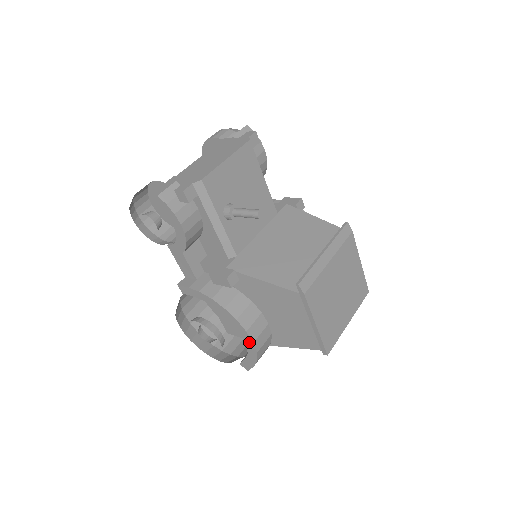
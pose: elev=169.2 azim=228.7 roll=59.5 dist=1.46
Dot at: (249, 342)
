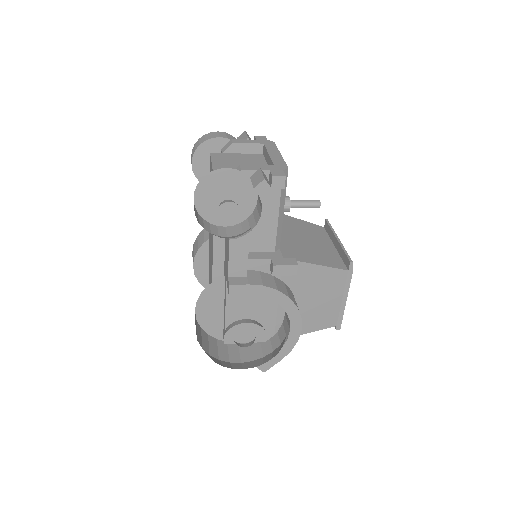
Dot at: (296, 331)
